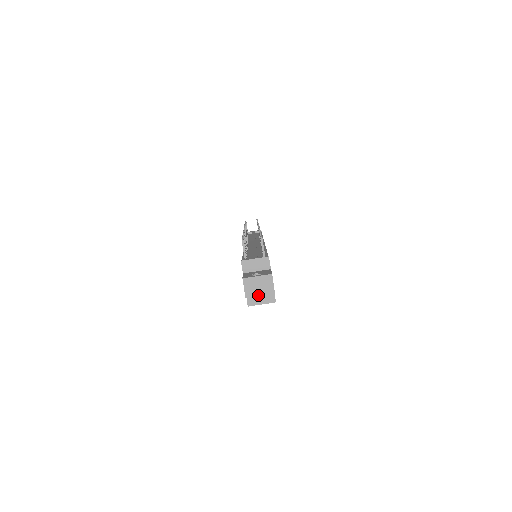
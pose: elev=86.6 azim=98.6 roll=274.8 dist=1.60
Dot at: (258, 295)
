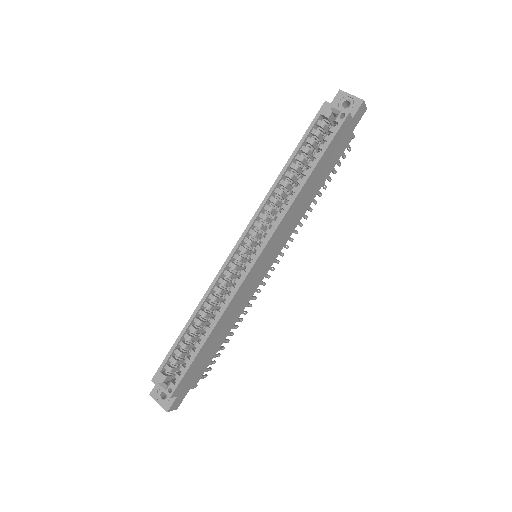
Dot at: (350, 94)
